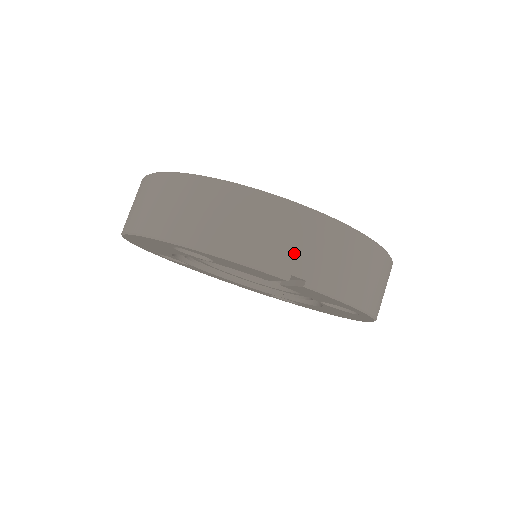
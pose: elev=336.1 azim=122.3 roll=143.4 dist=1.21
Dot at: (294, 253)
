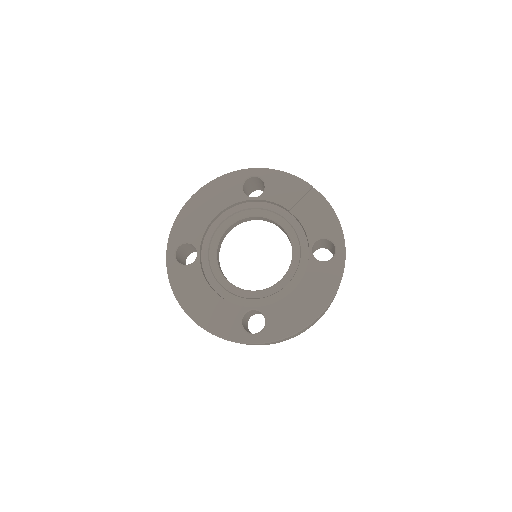
Dot at: occluded
